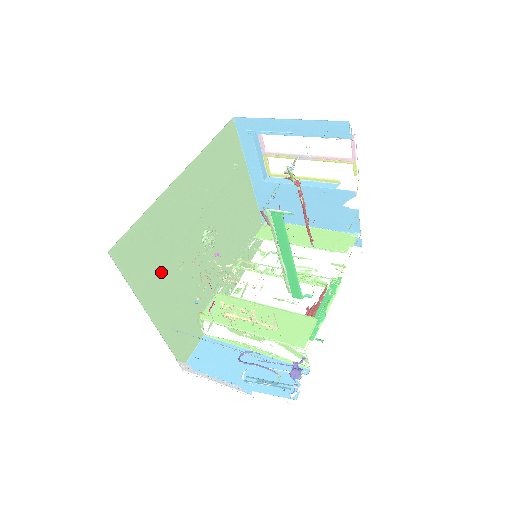
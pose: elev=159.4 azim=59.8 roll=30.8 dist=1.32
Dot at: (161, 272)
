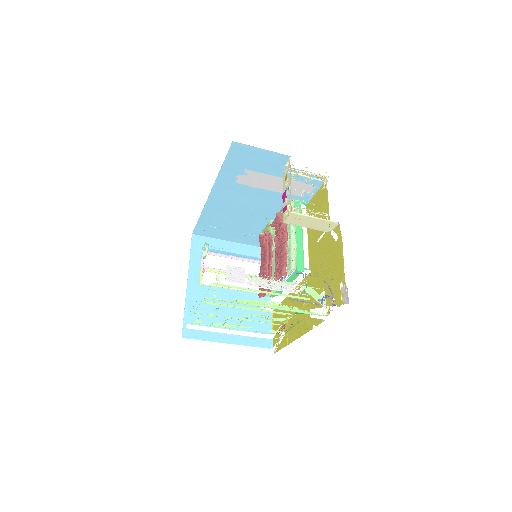
Dot at: occluded
